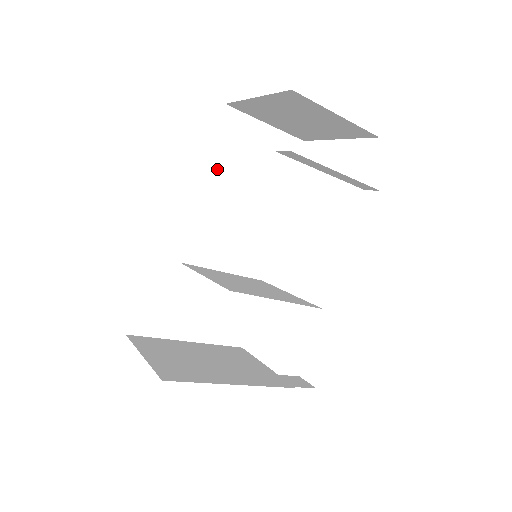
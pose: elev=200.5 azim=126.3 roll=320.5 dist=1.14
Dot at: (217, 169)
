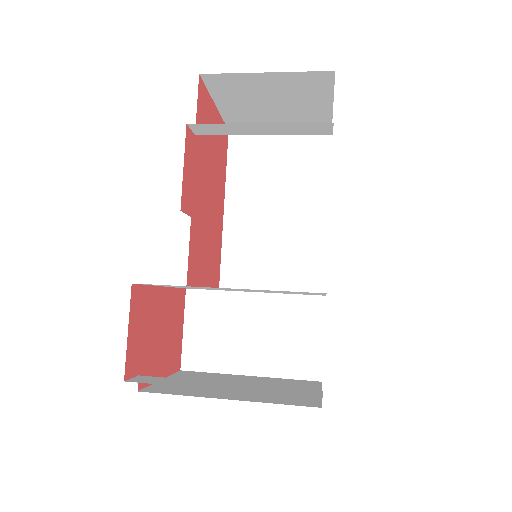
Dot at: (236, 191)
